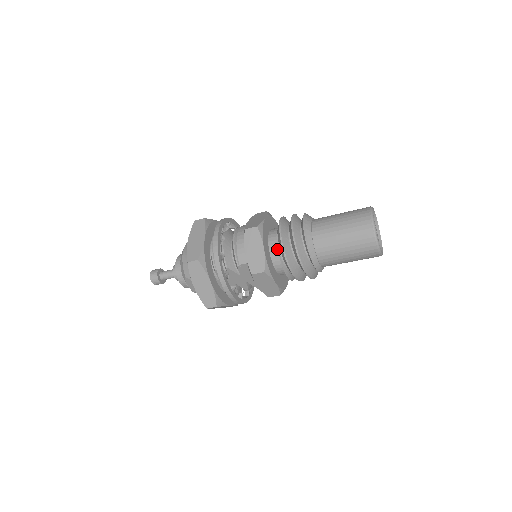
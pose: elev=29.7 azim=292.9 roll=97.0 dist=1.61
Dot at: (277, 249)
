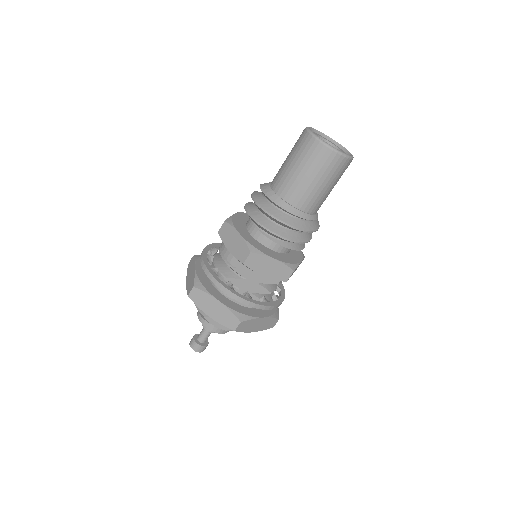
Dot at: (255, 228)
